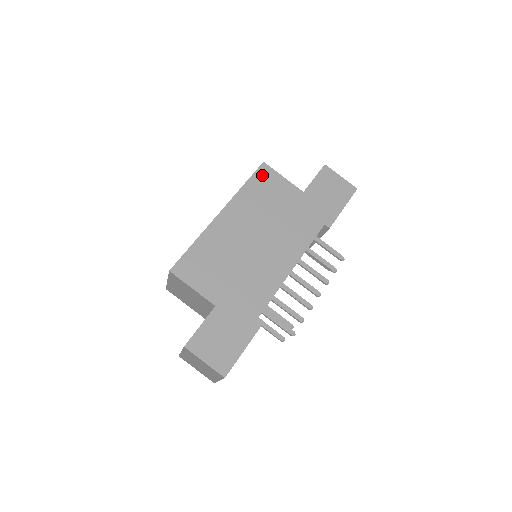
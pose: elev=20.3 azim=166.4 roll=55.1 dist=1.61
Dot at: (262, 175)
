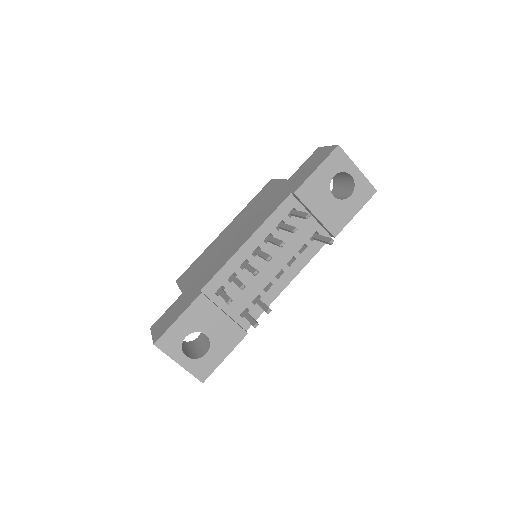
Dot at: (265, 188)
